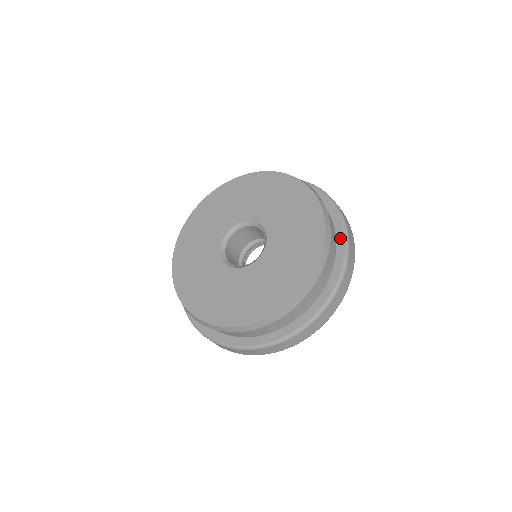
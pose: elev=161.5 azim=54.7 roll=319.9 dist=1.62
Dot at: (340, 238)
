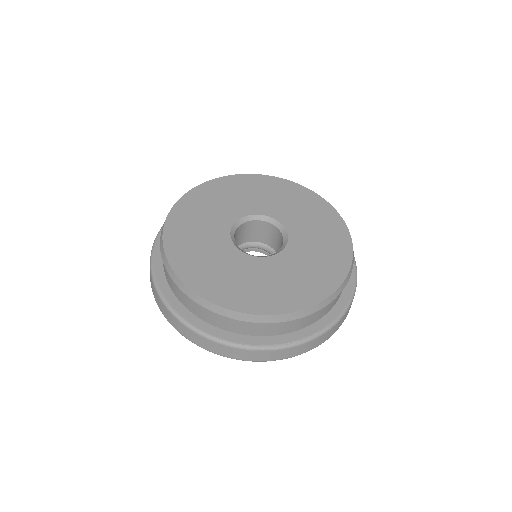
Dot at: (348, 286)
